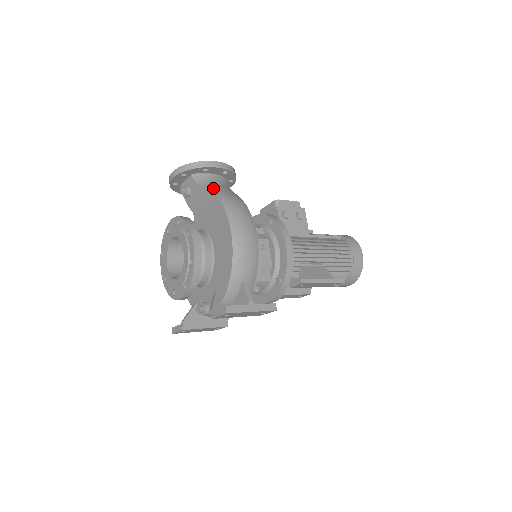
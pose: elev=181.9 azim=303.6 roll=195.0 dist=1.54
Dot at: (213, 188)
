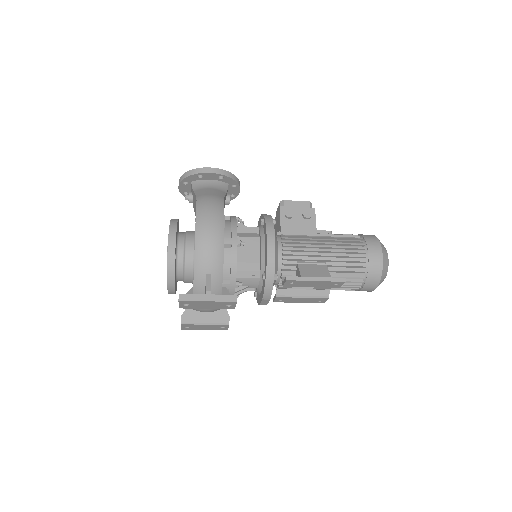
Dot at: (201, 191)
